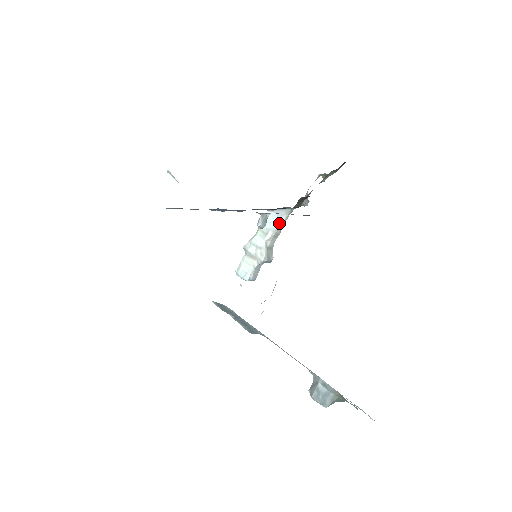
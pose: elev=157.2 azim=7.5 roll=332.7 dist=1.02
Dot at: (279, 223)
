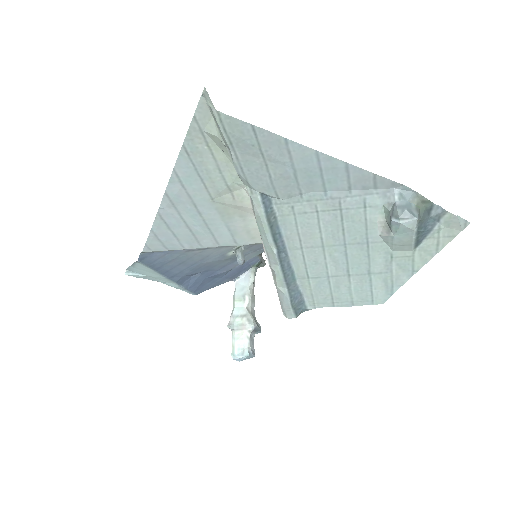
Dot at: (250, 285)
